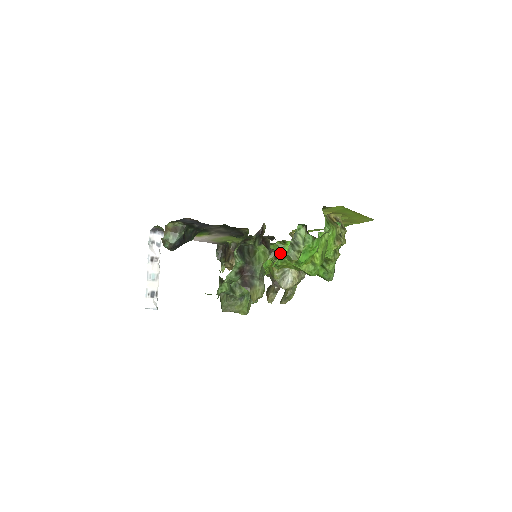
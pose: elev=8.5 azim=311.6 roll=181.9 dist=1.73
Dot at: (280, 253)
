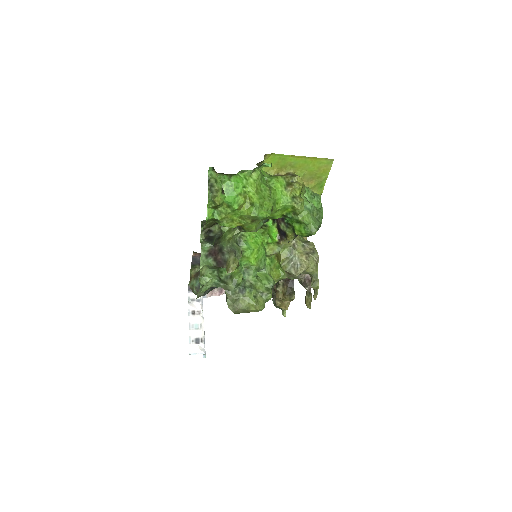
Dot at: (270, 239)
